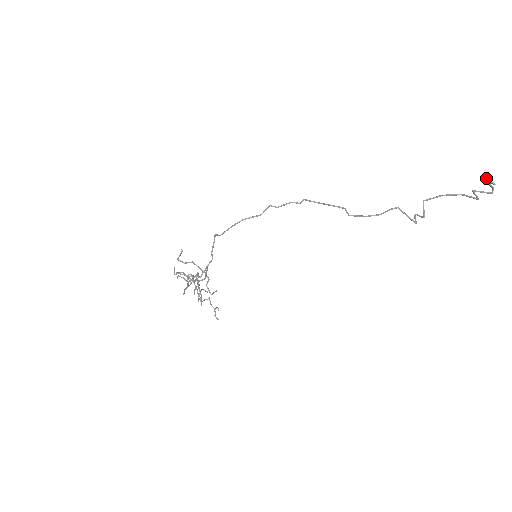
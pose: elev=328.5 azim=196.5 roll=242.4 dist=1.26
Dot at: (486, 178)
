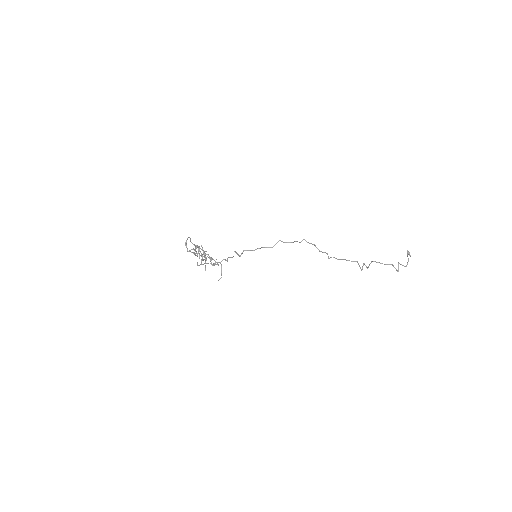
Dot at: occluded
